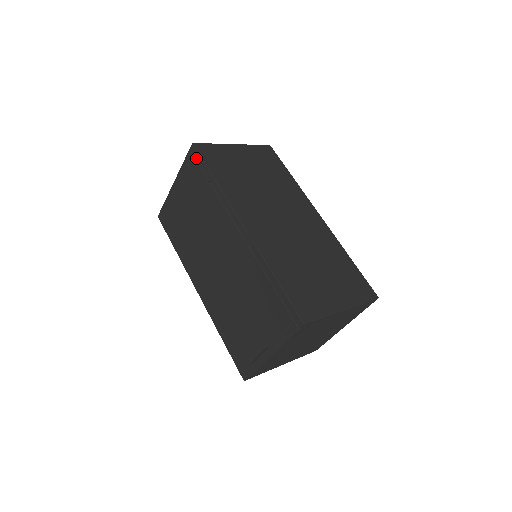
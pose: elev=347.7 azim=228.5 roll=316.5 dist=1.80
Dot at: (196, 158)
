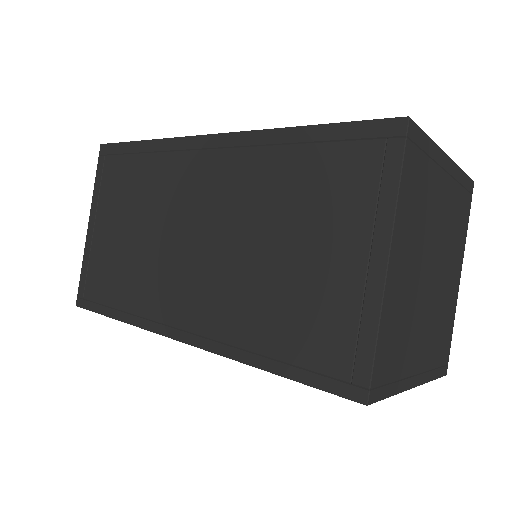
Dot at: (111, 152)
